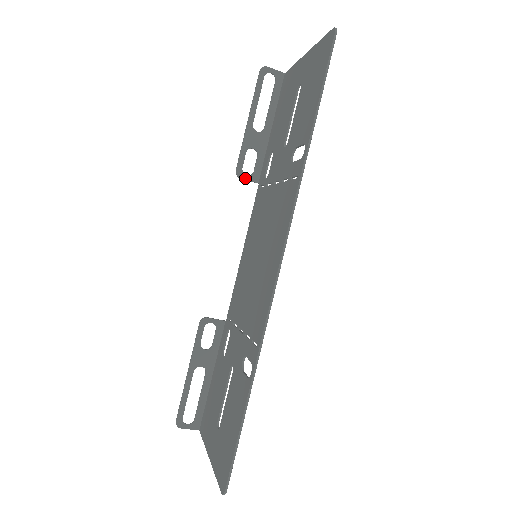
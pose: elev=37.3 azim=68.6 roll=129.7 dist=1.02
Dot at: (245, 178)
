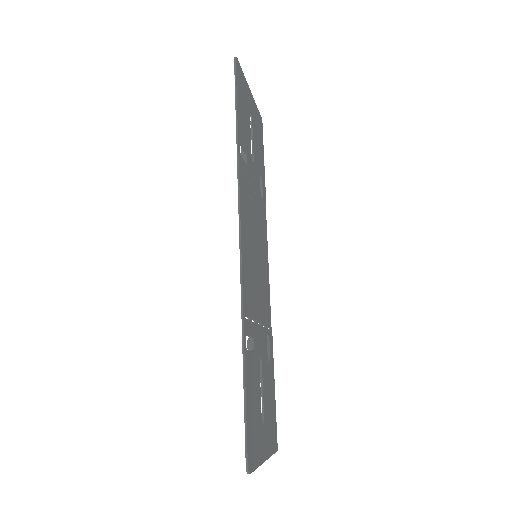
Dot at: occluded
